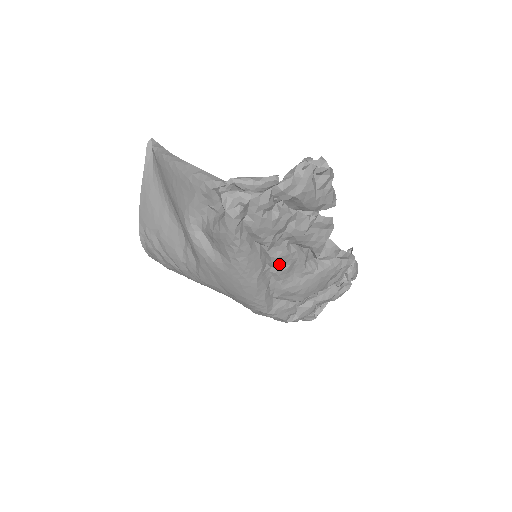
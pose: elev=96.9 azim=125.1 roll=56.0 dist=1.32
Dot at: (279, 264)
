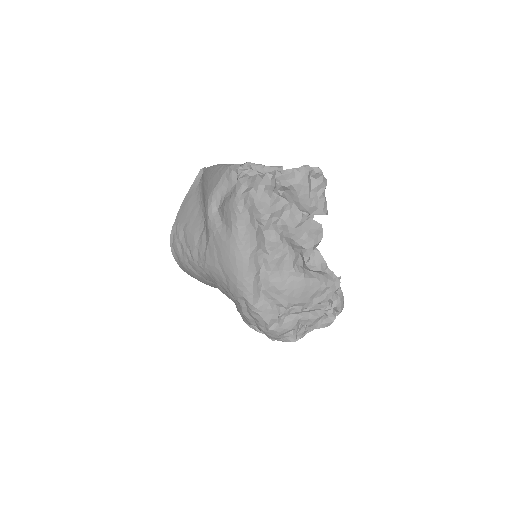
Dot at: (271, 251)
